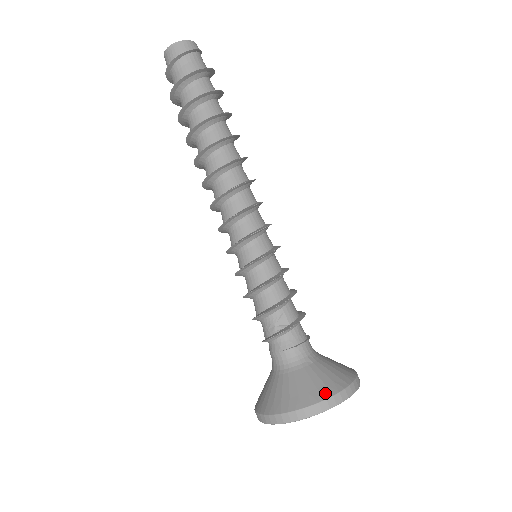
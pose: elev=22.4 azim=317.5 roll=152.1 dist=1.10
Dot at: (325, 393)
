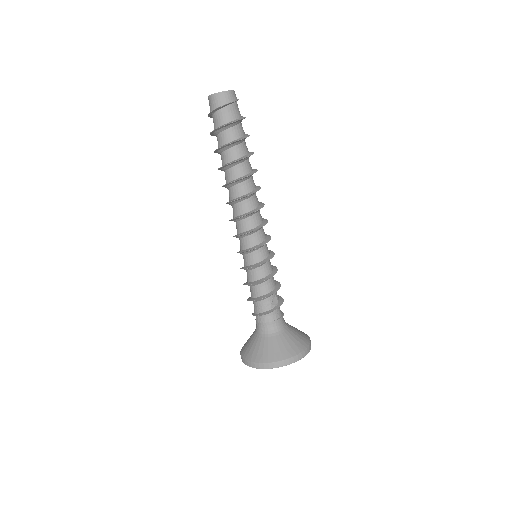
Dot at: (305, 345)
